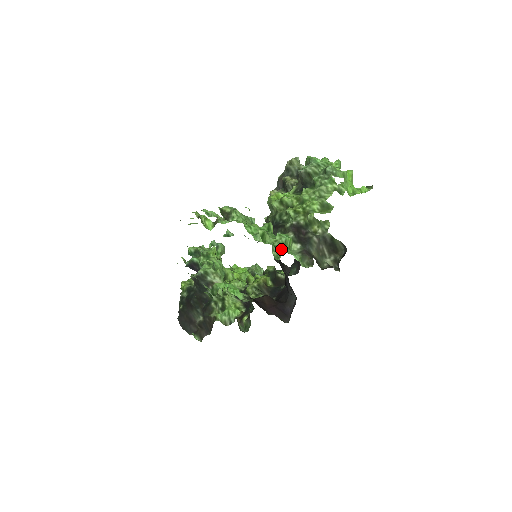
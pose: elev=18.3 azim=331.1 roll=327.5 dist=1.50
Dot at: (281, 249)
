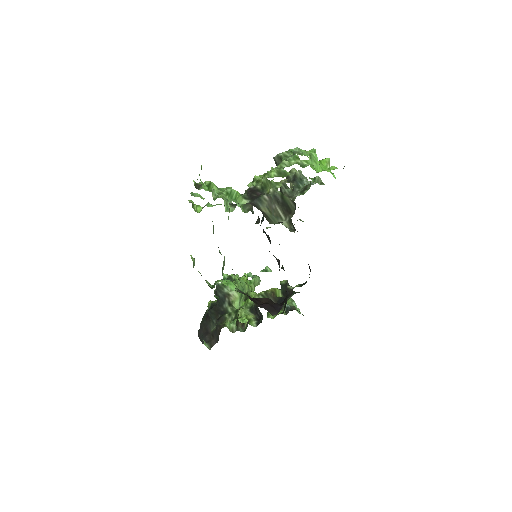
Dot at: (222, 195)
